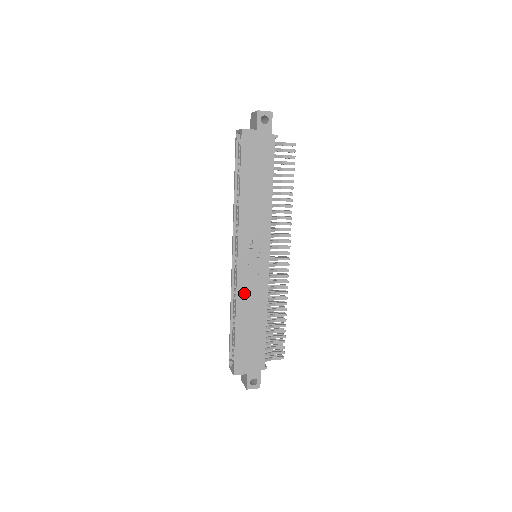
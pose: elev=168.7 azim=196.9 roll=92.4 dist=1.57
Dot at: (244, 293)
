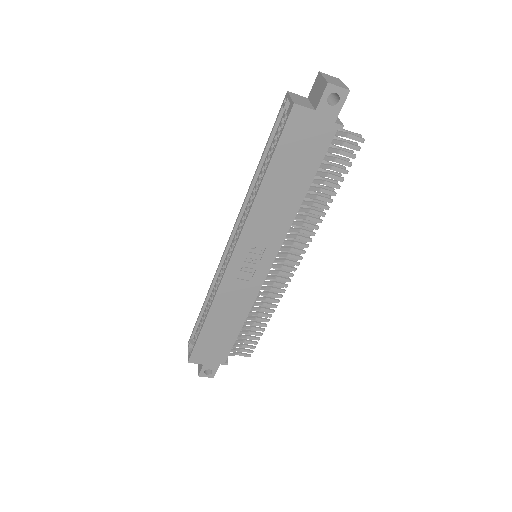
Dot at: (226, 295)
